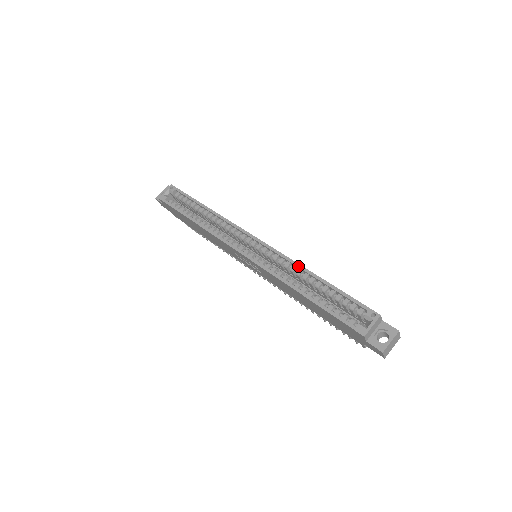
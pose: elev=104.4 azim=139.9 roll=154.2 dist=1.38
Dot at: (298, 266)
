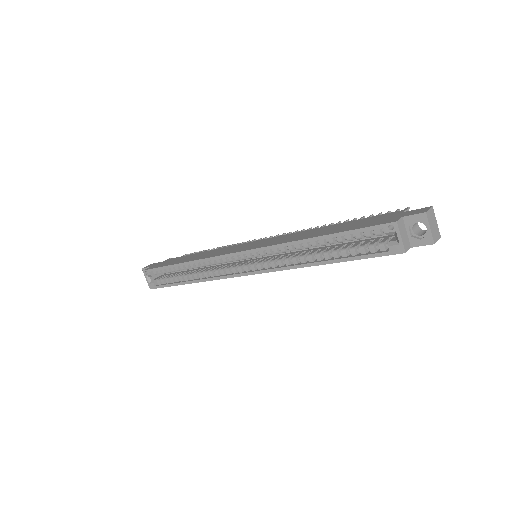
Dot at: (291, 245)
